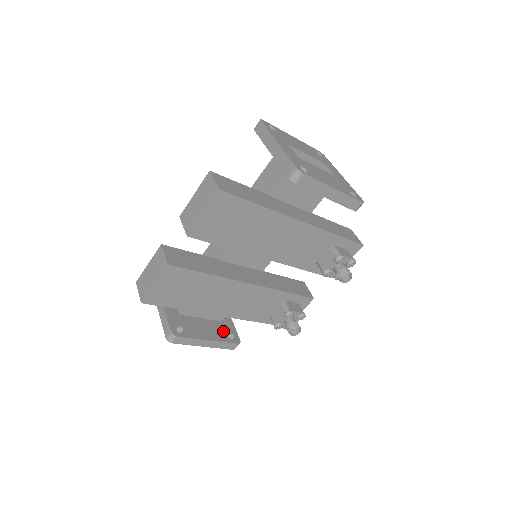
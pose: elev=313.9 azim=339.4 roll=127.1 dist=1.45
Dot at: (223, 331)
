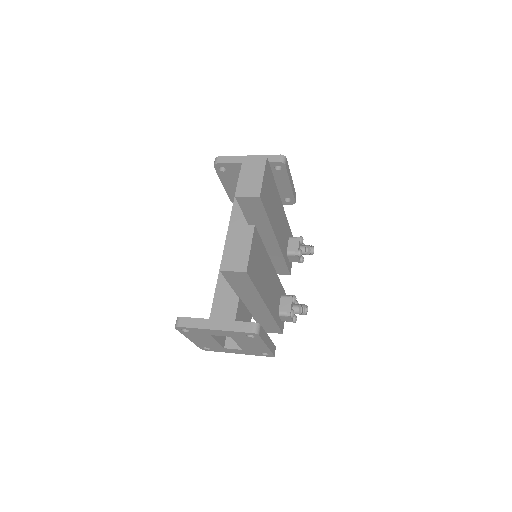
Dot at: occluded
